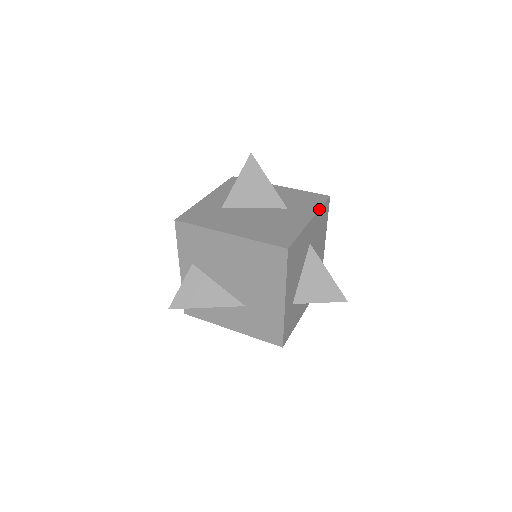
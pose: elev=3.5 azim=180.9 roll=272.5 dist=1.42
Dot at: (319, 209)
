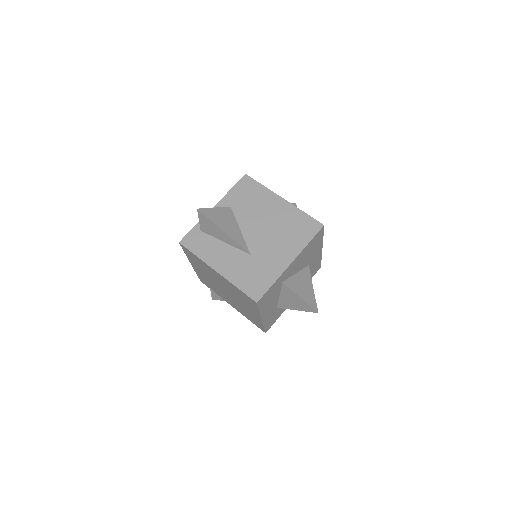
Dot at: occluded
